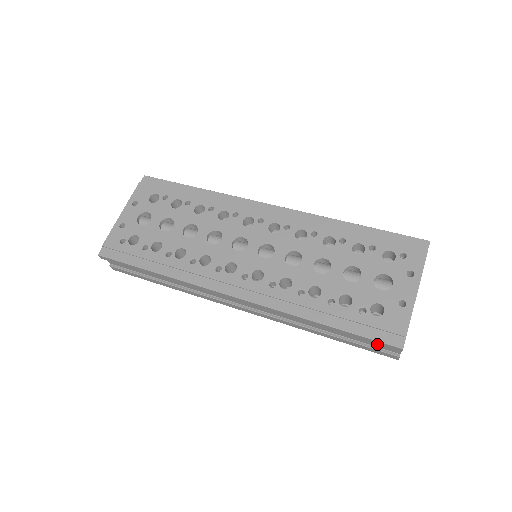
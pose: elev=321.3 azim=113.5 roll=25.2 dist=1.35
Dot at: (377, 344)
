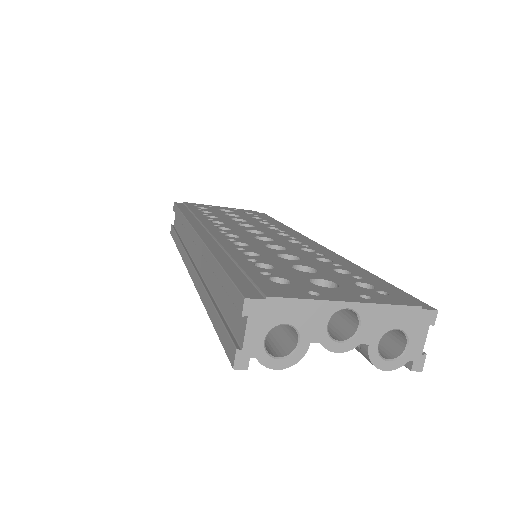
Dot at: (232, 300)
